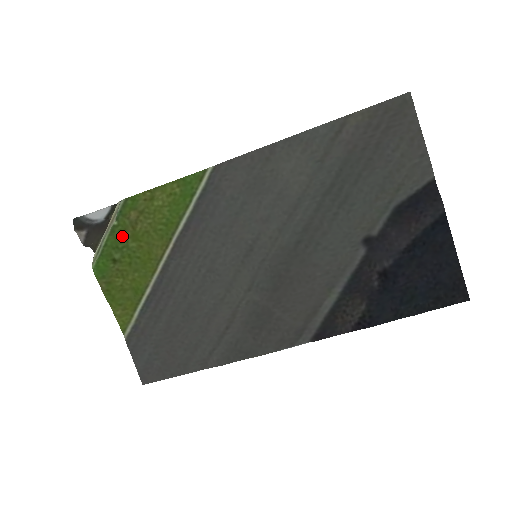
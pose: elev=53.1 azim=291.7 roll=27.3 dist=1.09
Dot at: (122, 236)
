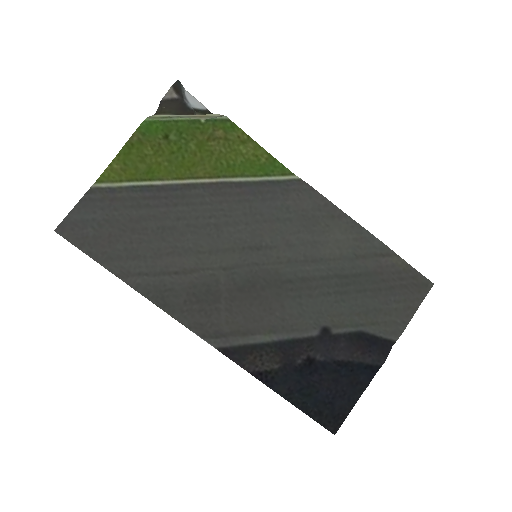
Dot at: (194, 132)
